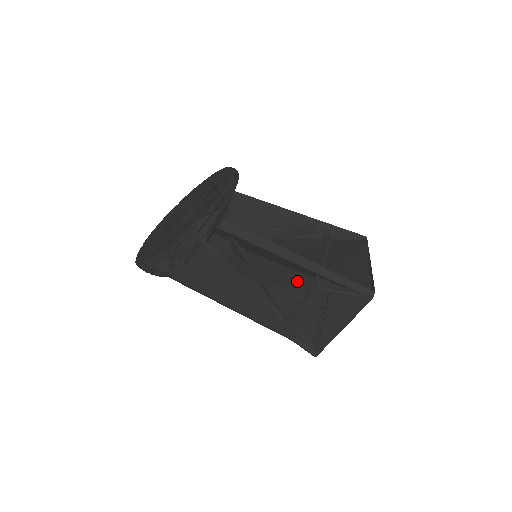
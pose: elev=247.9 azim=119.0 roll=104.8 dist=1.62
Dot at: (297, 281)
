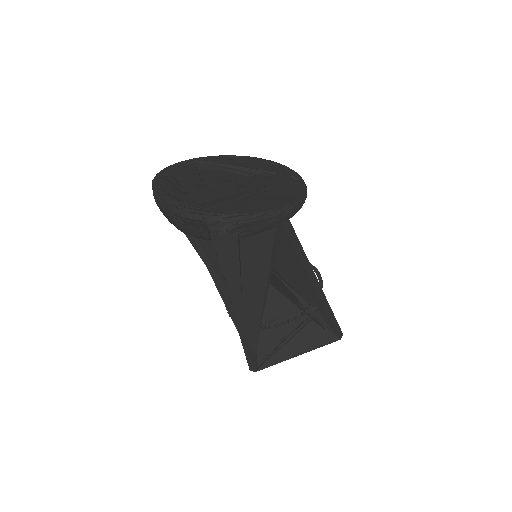
Dot at: (296, 299)
